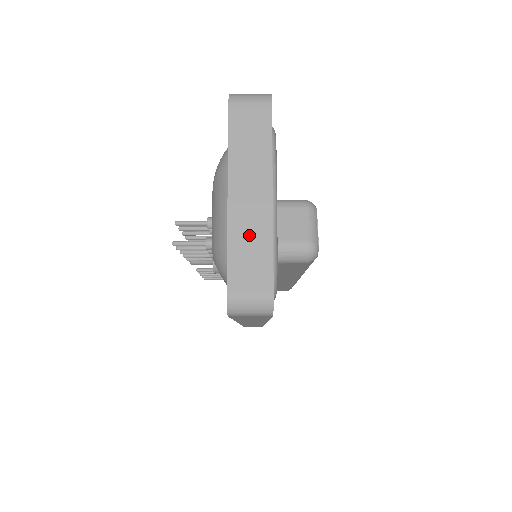
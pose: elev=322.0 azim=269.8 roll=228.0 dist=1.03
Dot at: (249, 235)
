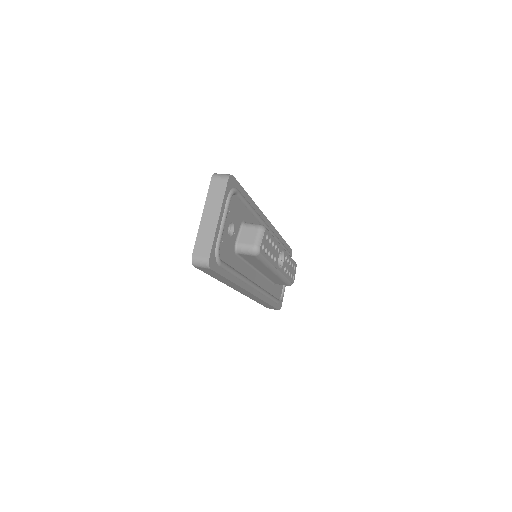
Dot at: (206, 233)
